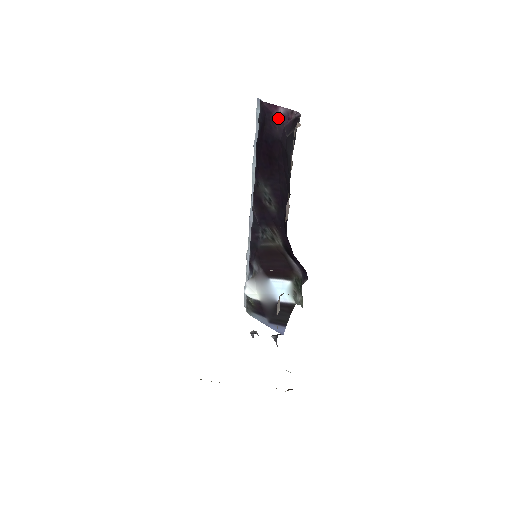
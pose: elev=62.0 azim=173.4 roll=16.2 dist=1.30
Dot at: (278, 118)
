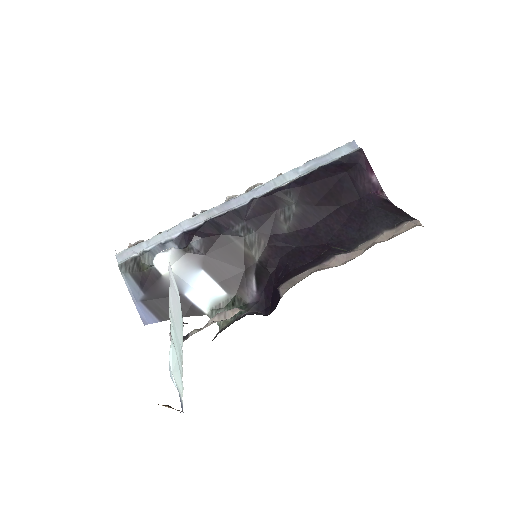
Dot at: (368, 180)
